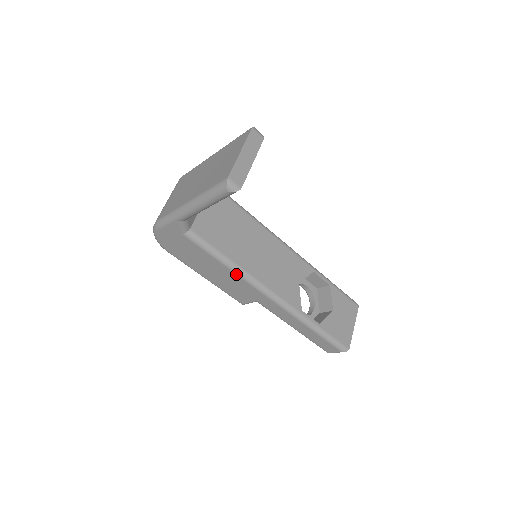
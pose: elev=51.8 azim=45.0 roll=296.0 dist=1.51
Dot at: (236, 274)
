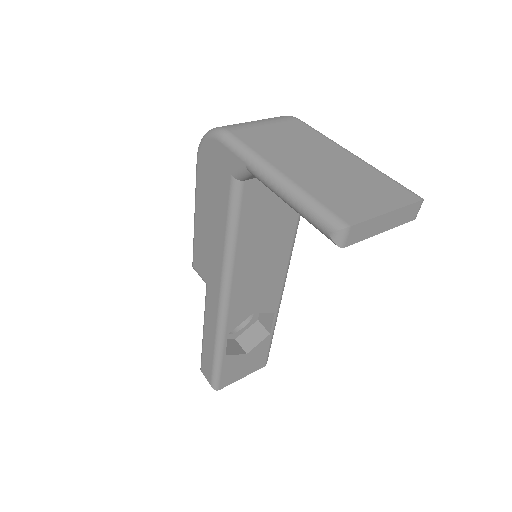
Dot at: (224, 256)
